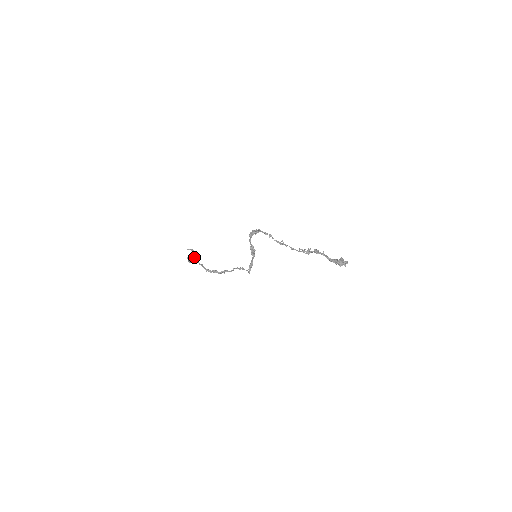
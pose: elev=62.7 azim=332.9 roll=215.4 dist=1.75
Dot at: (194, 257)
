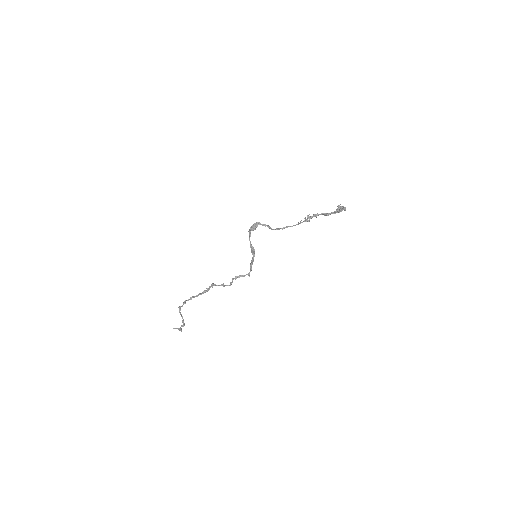
Dot at: (183, 325)
